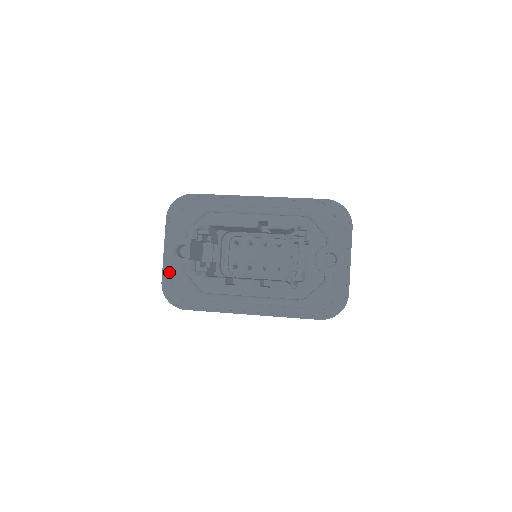
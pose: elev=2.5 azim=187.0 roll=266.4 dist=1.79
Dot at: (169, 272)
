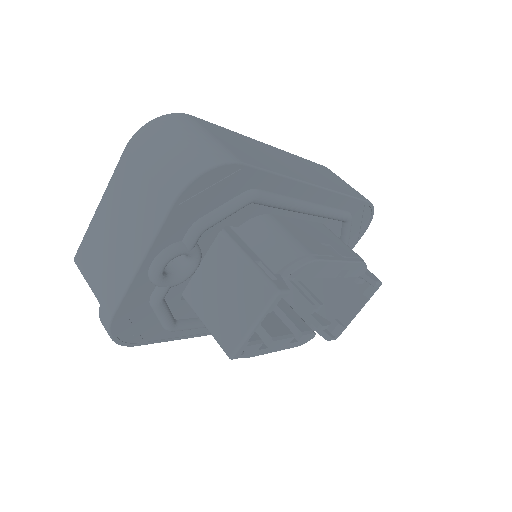
Dot at: (134, 298)
